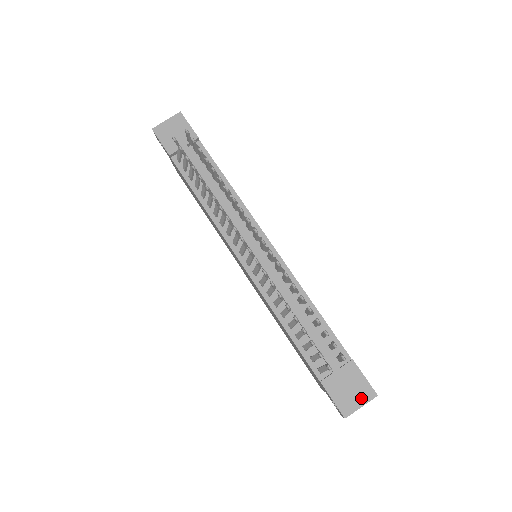
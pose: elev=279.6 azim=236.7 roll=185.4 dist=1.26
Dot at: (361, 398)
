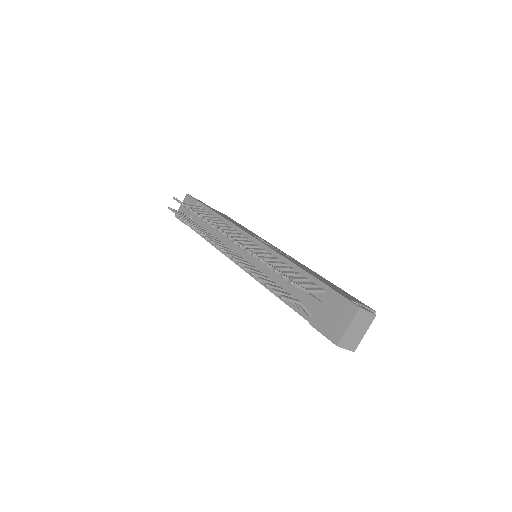
Dot at: (345, 318)
